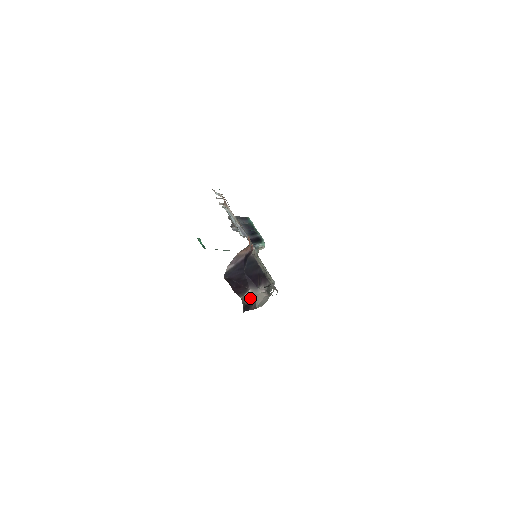
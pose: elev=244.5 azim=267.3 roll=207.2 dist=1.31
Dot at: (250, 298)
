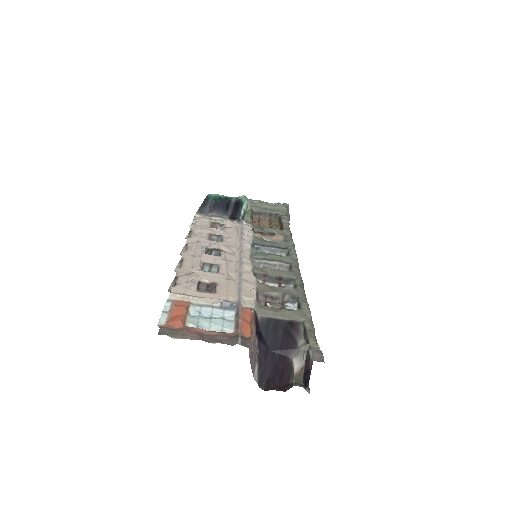
Dot at: (301, 363)
